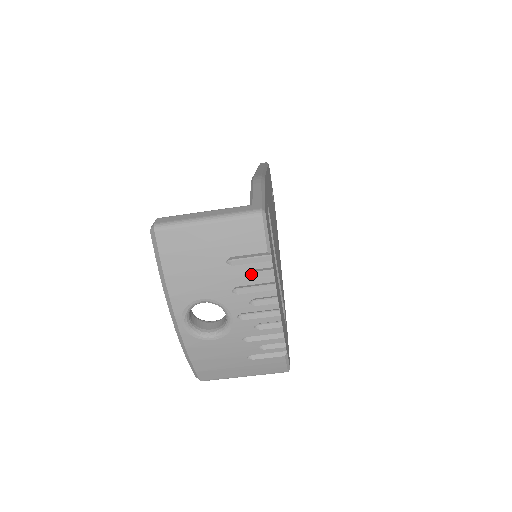
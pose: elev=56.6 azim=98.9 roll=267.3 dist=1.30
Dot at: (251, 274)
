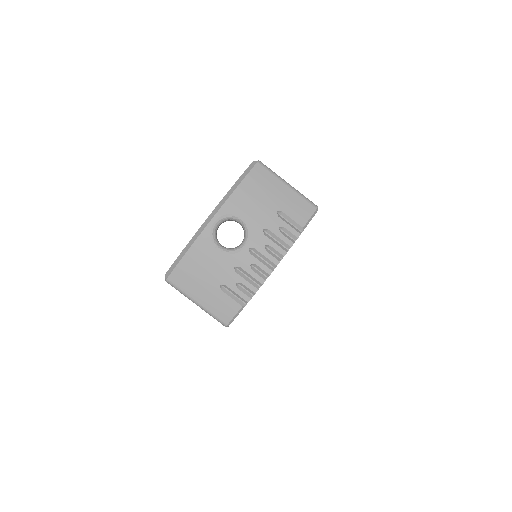
Dot at: (282, 231)
